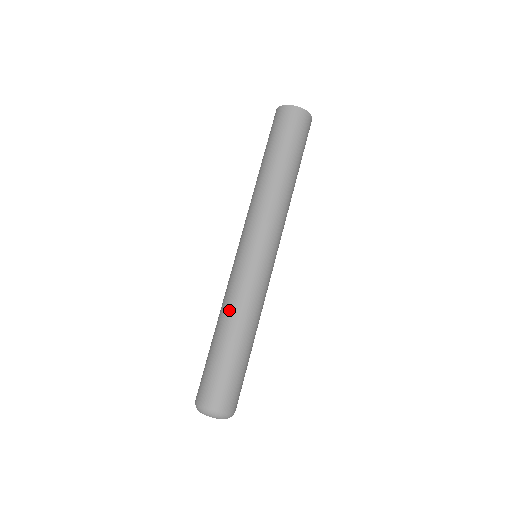
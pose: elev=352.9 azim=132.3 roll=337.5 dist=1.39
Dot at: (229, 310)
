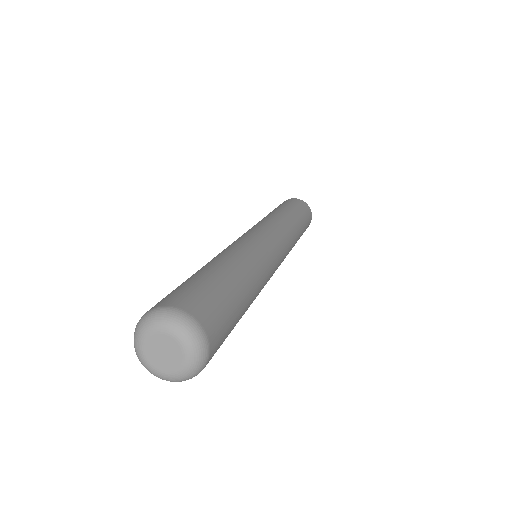
Dot at: (230, 253)
